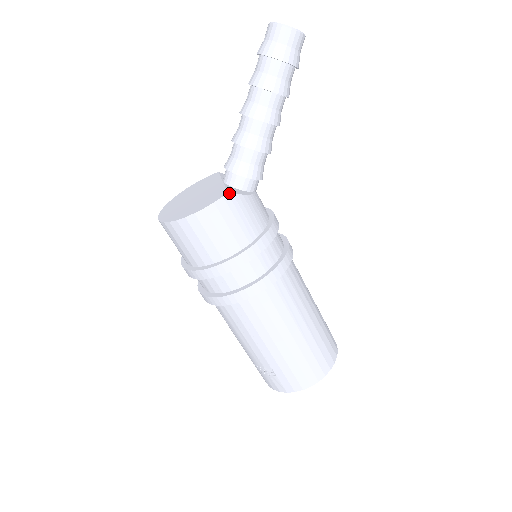
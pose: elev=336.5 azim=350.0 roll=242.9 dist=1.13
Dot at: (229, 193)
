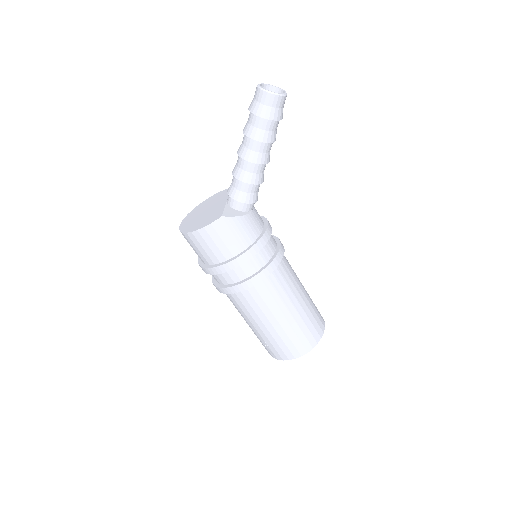
Dot at: (223, 216)
